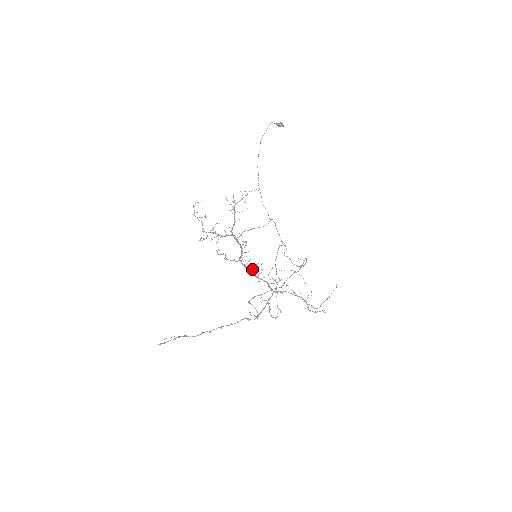
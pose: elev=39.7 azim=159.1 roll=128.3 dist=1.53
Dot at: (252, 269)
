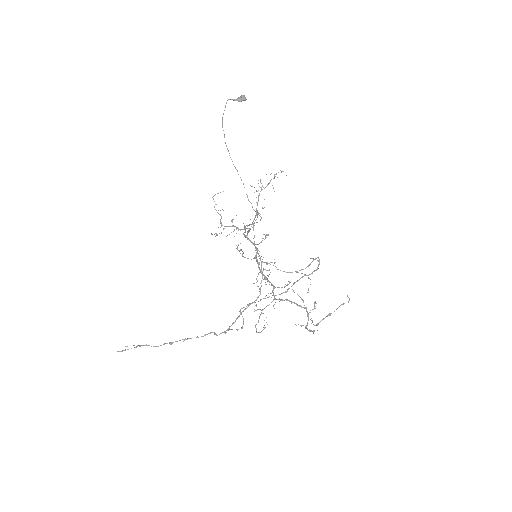
Dot at: (263, 269)
